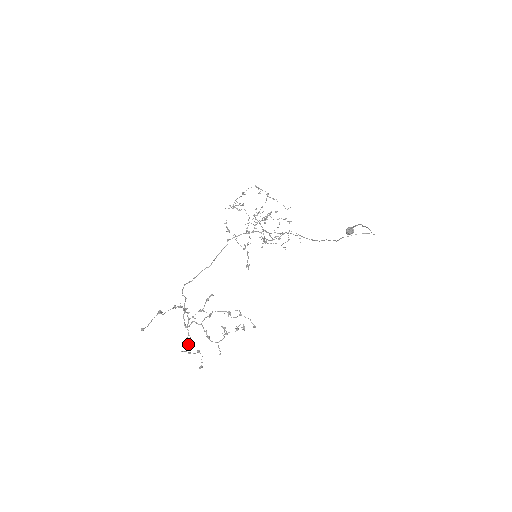
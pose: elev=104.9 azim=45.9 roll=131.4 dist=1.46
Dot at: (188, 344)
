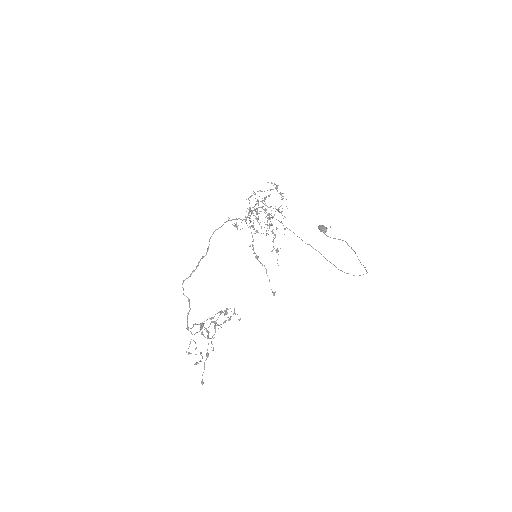
Dot at: occluded
